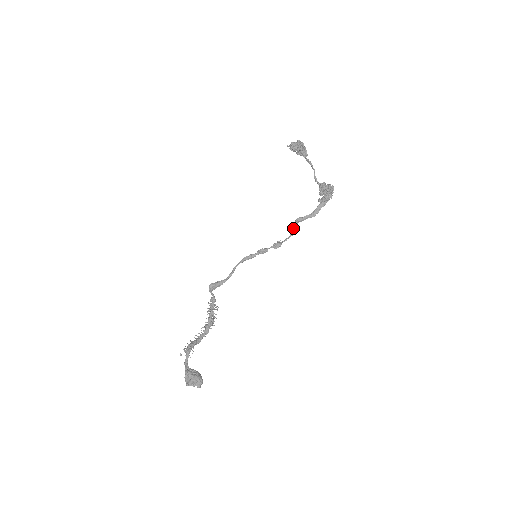
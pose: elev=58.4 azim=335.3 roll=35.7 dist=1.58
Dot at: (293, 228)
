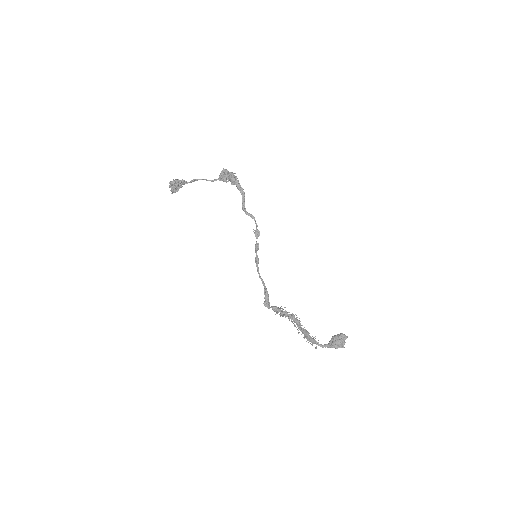
Dot at: (248, 214)
